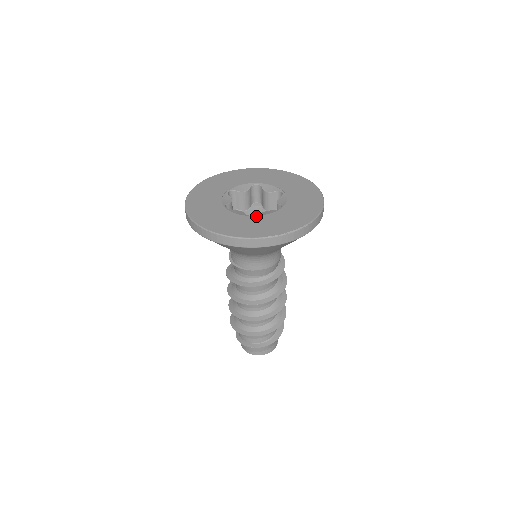
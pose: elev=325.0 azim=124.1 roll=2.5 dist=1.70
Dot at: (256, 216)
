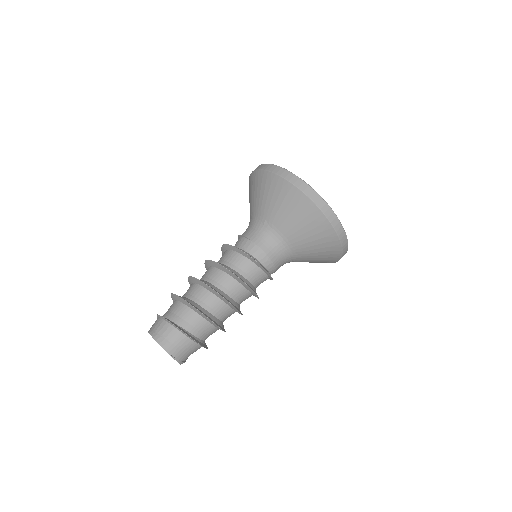
Dot at: occluded
